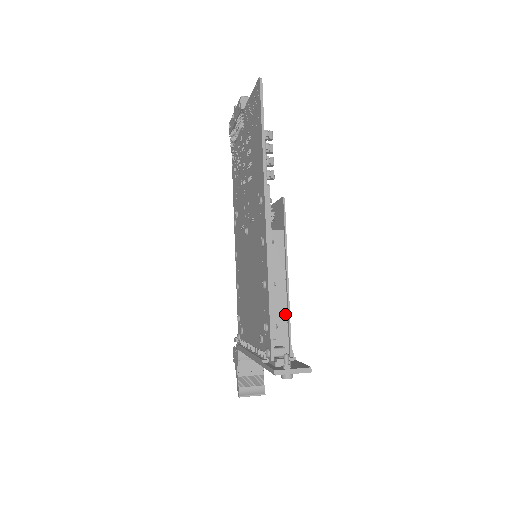
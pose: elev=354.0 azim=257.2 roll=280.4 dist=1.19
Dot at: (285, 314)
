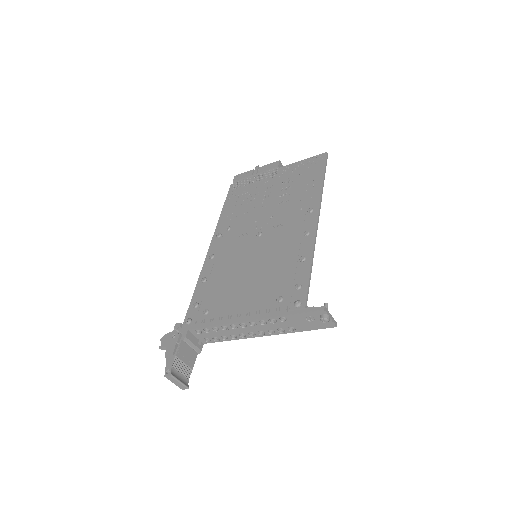
Dot at: occluded
